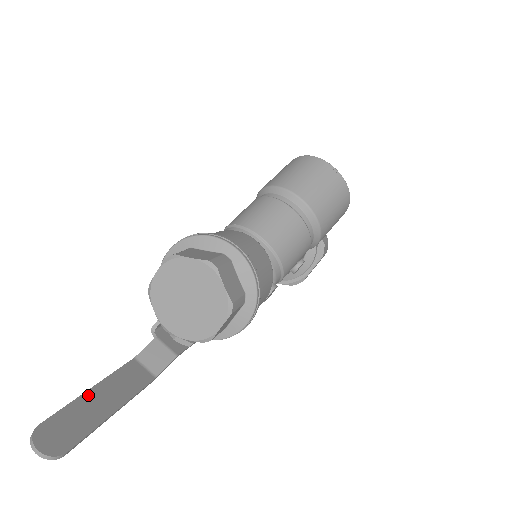
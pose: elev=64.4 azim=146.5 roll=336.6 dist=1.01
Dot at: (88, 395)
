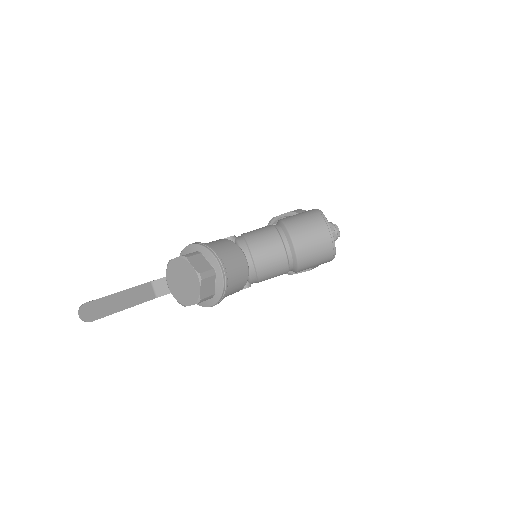
Dot at: (115, 295)
